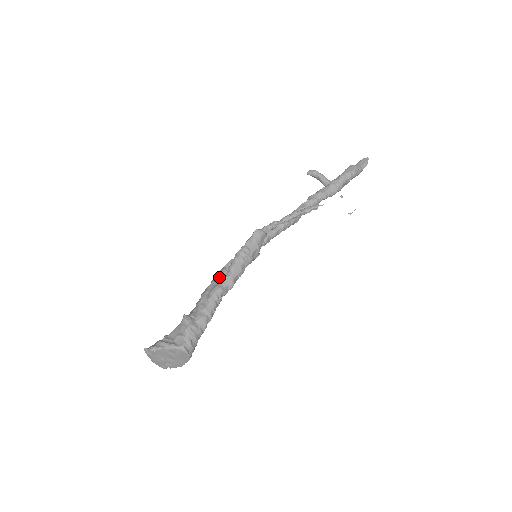
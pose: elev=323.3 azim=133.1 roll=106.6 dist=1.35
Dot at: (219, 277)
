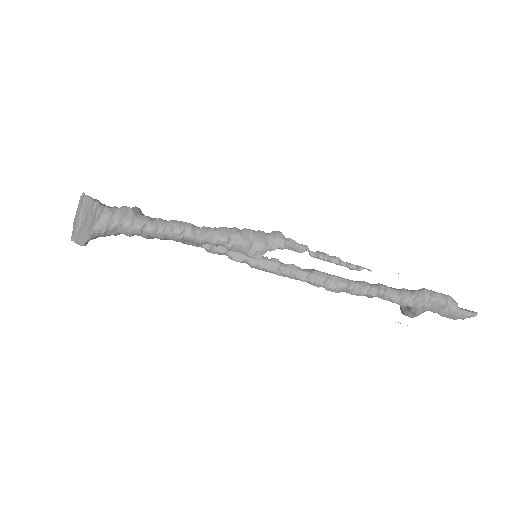
Dot at: occluded
